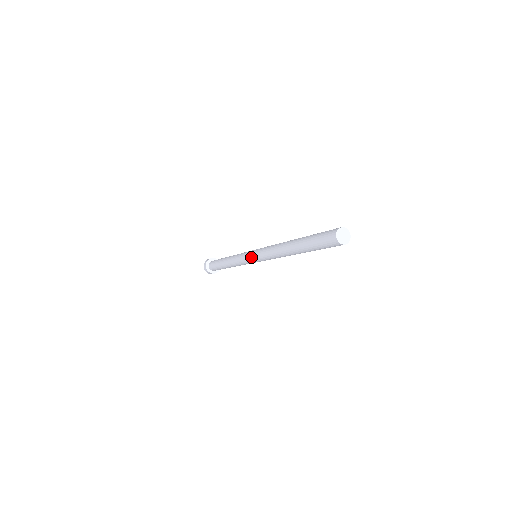
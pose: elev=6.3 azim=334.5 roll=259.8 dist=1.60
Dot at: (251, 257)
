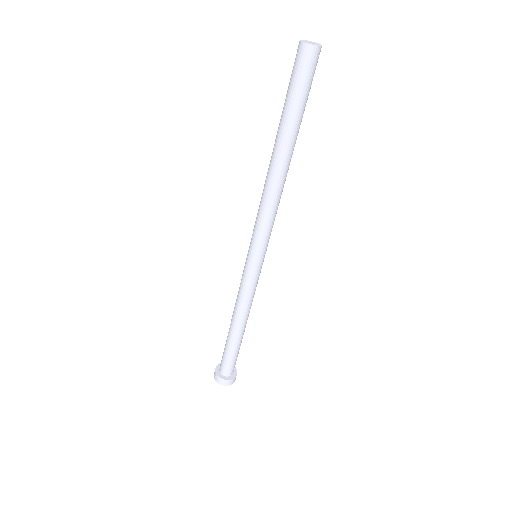
Dot at: (248, 254)
